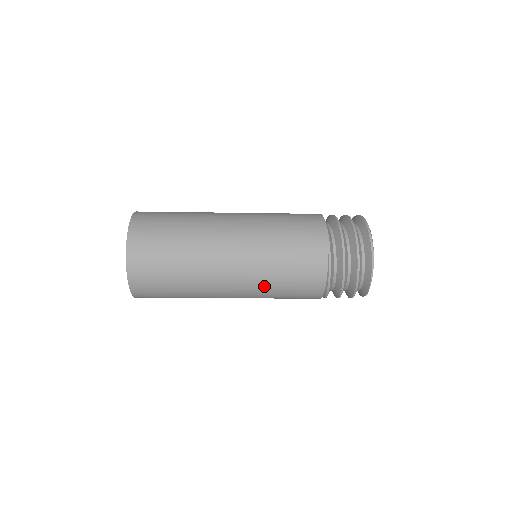
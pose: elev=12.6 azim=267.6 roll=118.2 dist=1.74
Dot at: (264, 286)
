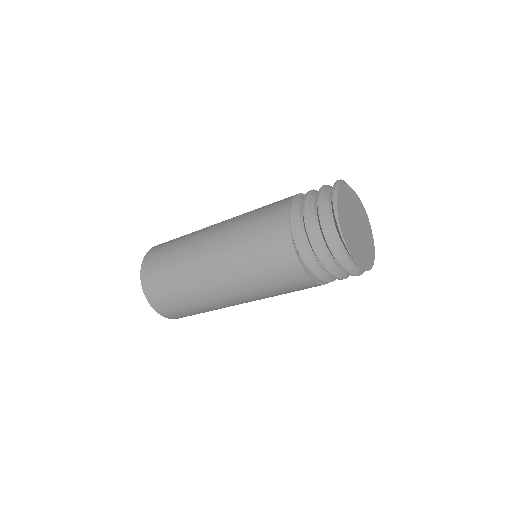
Dot at: (247, 282)
